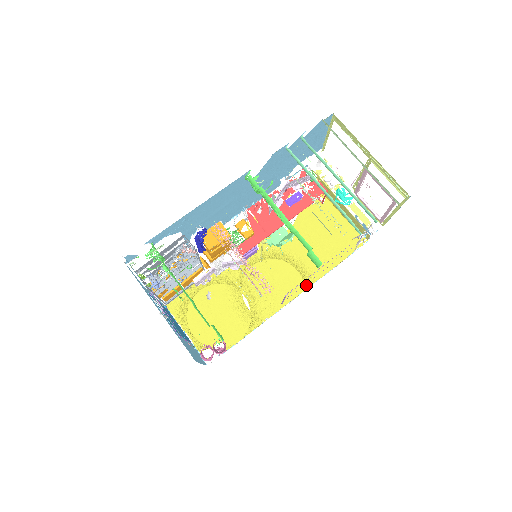
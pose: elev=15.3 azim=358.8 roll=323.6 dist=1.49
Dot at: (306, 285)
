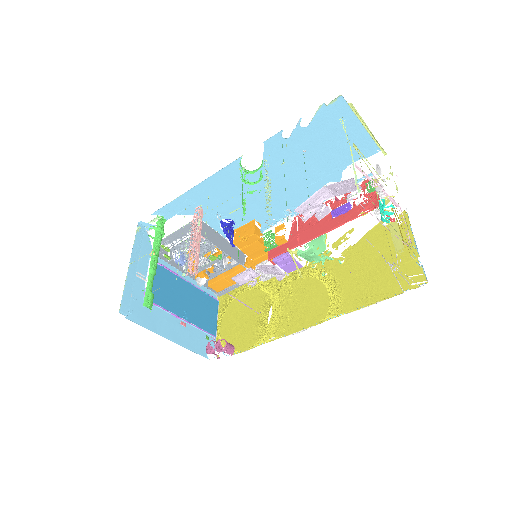
Dot at: (329, 316)
